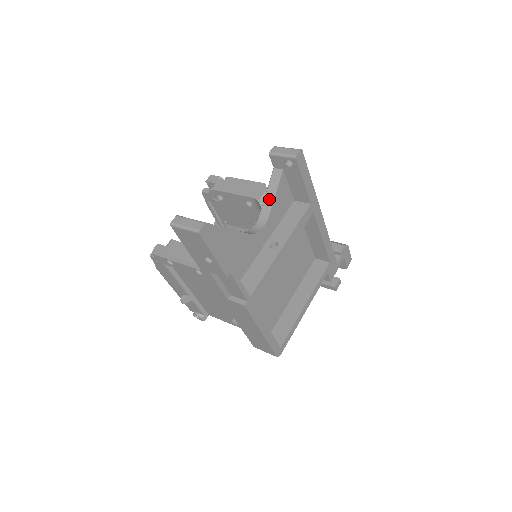
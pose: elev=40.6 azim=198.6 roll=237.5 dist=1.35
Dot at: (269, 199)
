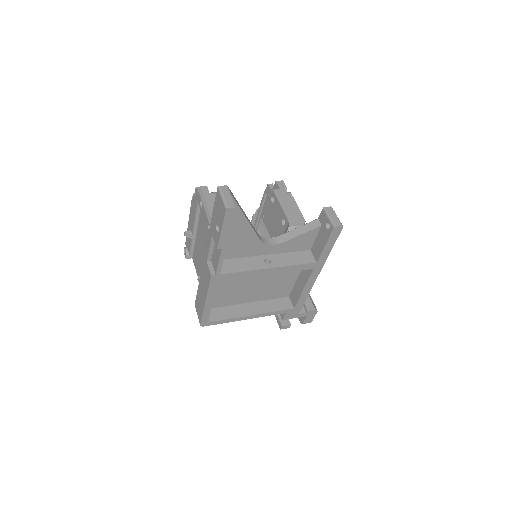
Dot at: (295, 233)
